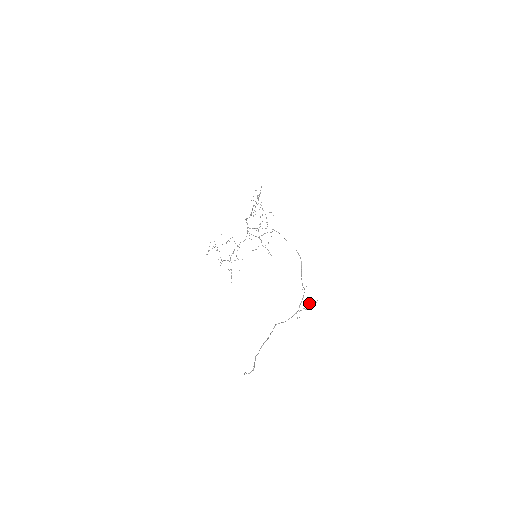
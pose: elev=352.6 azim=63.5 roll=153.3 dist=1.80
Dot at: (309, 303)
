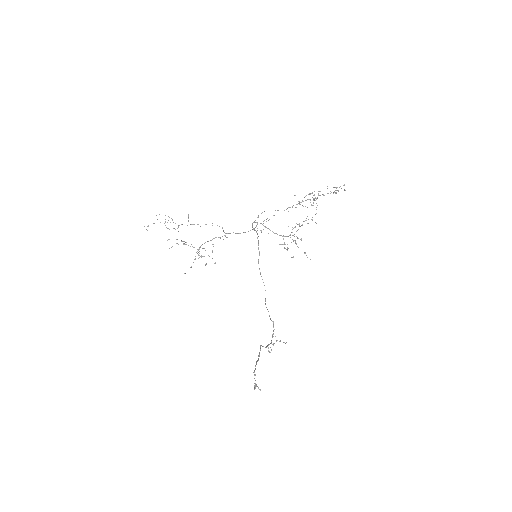
Dot at: occluded
